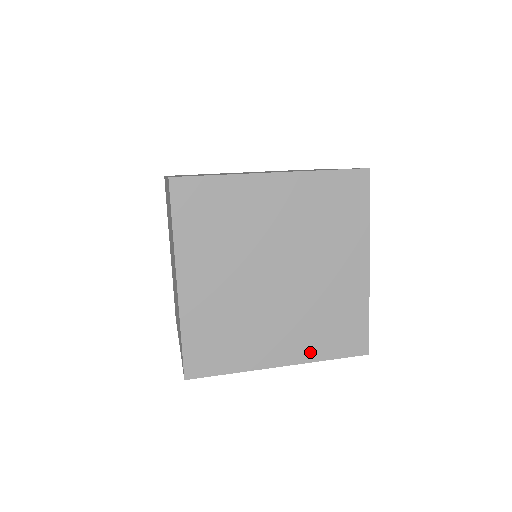
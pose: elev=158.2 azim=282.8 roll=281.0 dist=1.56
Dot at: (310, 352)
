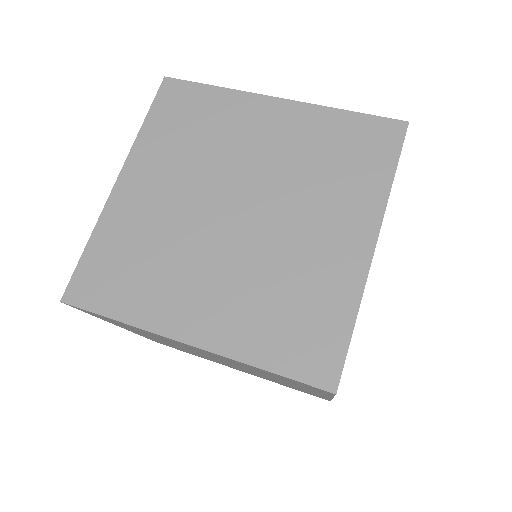
Dot at: (239, 342)
